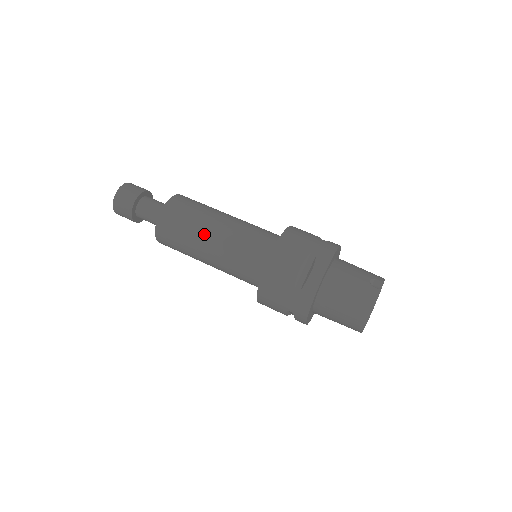
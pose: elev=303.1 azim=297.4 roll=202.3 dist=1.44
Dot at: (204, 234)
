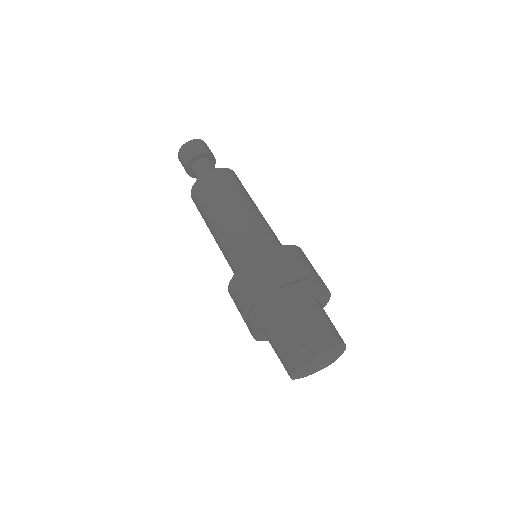
Dot at: (210, 229)
